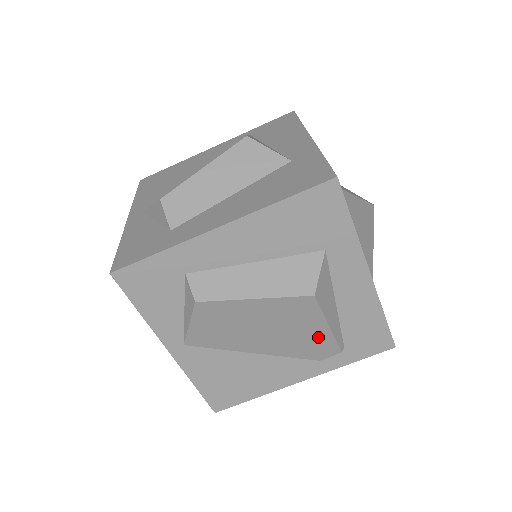
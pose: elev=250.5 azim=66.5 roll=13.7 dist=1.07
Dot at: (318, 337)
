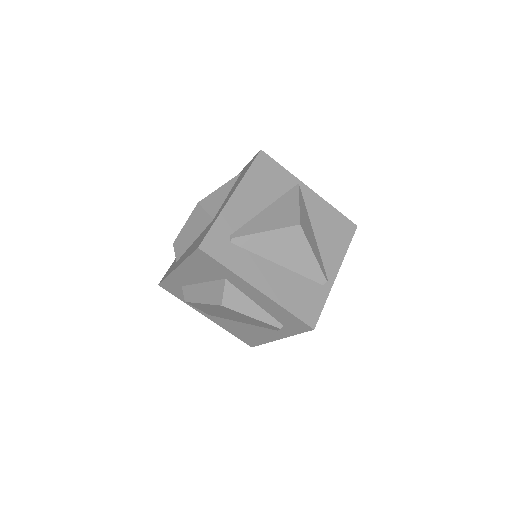
Dot at: (256, 321)
